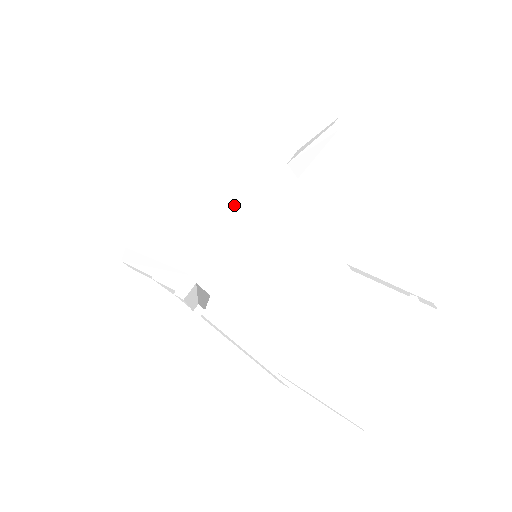
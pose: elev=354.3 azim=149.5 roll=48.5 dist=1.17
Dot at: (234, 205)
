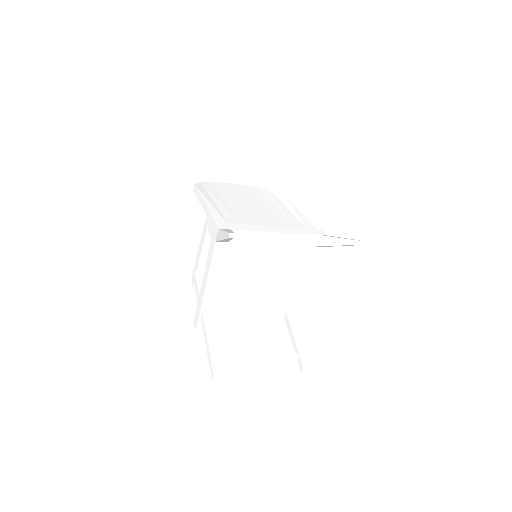
Dot at: (277, 223)
